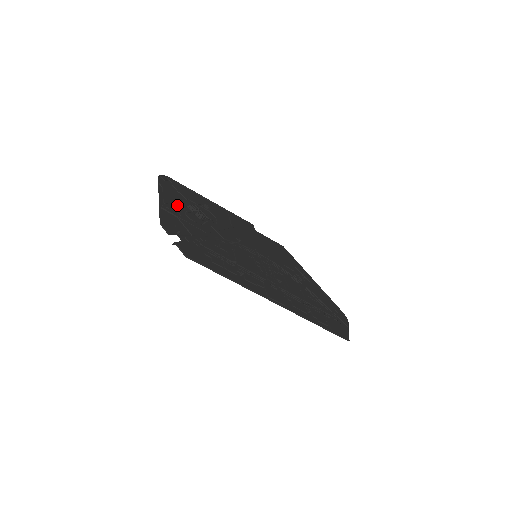
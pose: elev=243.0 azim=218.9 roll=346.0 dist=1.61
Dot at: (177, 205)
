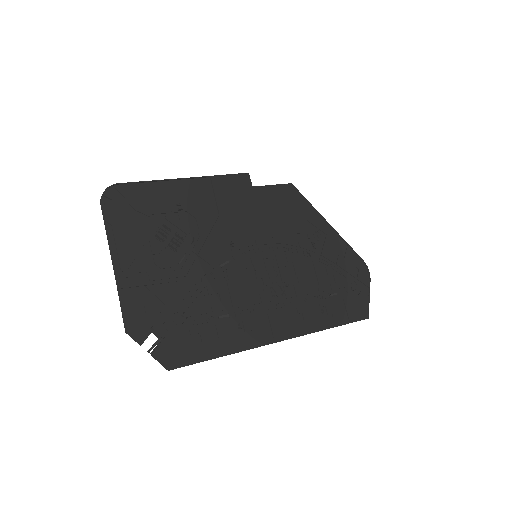
Dot at: (140, 253)
